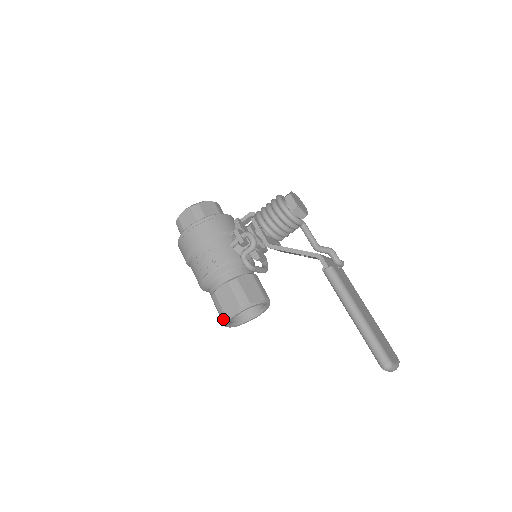
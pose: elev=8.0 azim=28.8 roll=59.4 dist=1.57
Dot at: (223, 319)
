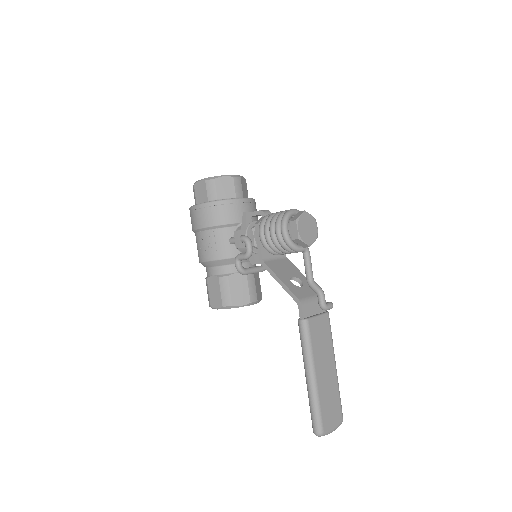
Dot at: (209, 305)
